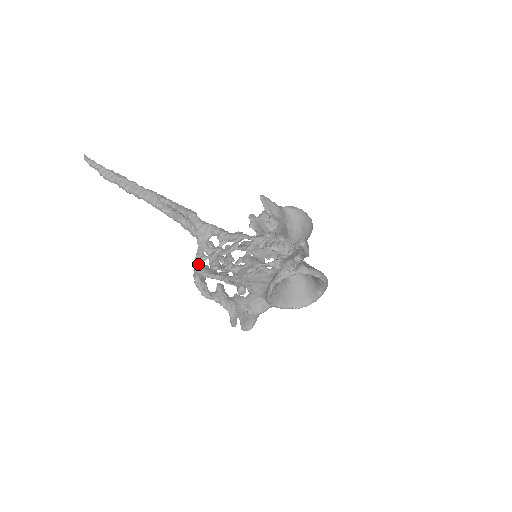
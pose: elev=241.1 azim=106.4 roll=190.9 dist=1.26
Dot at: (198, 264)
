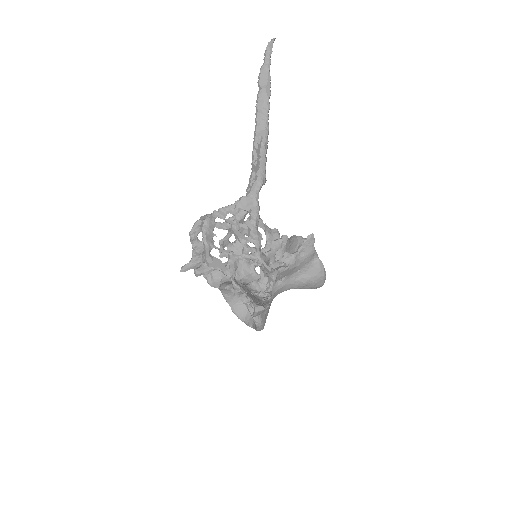
Dot at: (213, 215)
